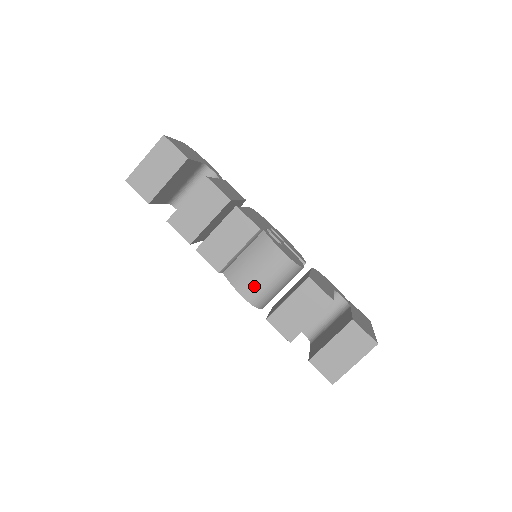
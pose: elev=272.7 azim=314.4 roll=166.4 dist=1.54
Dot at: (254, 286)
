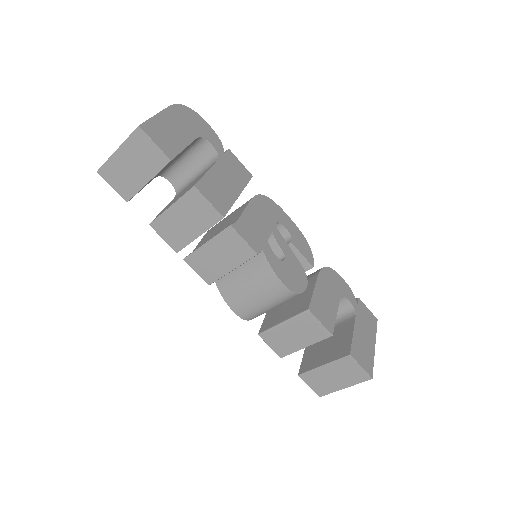
Dot at: (247, 306)
